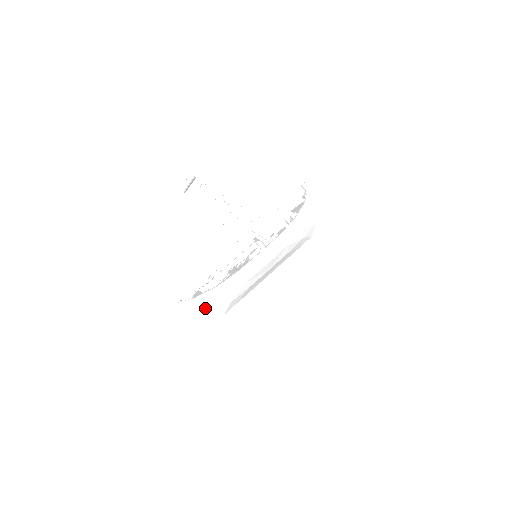
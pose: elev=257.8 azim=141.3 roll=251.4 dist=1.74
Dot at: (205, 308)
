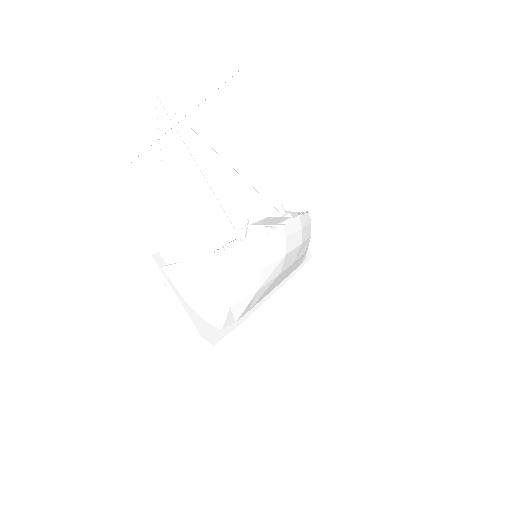
Dot at: (225, 283)
